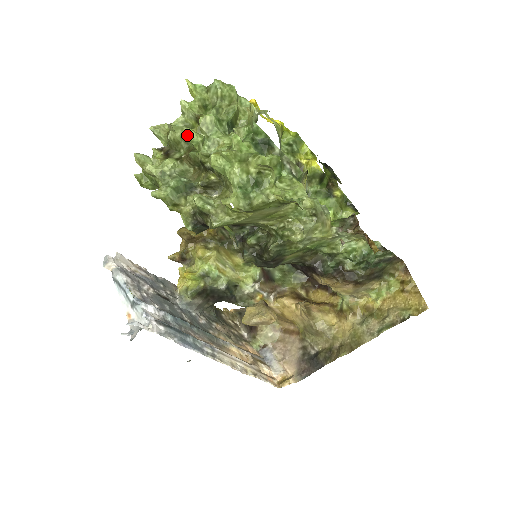
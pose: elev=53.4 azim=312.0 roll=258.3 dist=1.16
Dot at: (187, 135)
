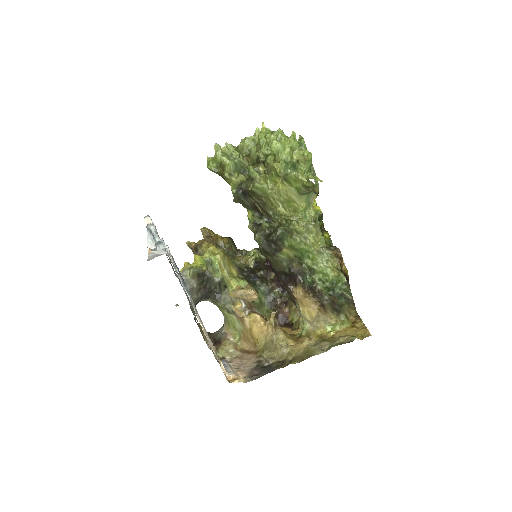
Dot at: (252, 147)
